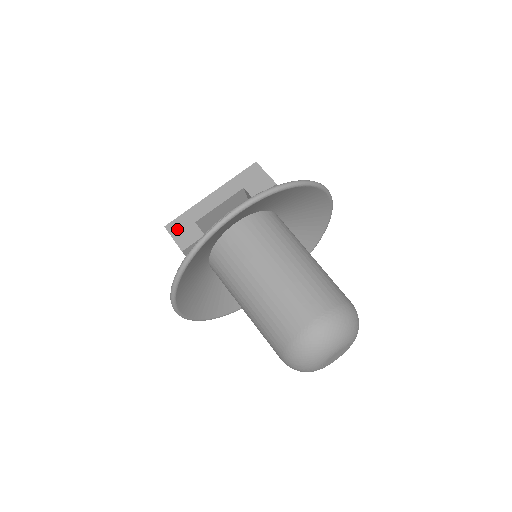
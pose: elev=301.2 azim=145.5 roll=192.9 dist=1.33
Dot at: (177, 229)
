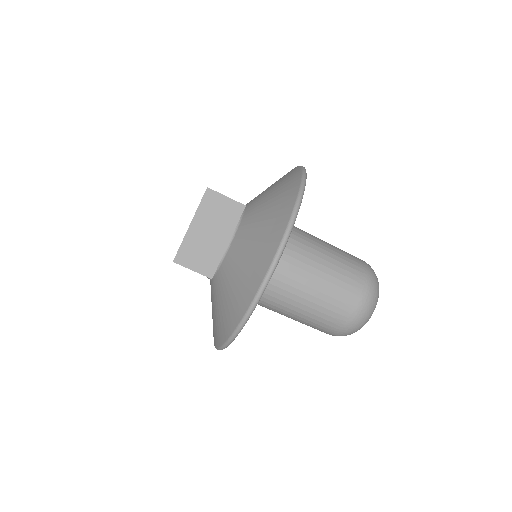
Dot at: occluded
